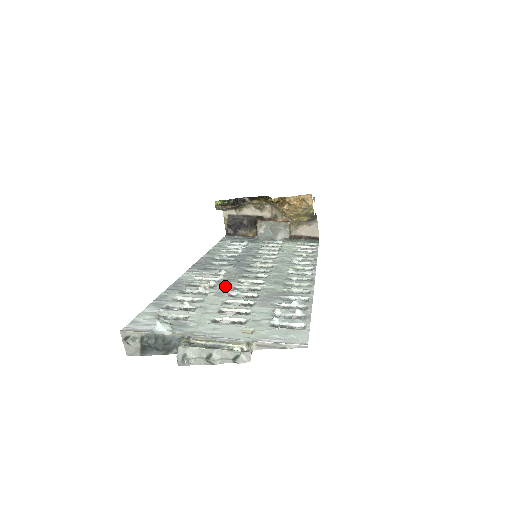
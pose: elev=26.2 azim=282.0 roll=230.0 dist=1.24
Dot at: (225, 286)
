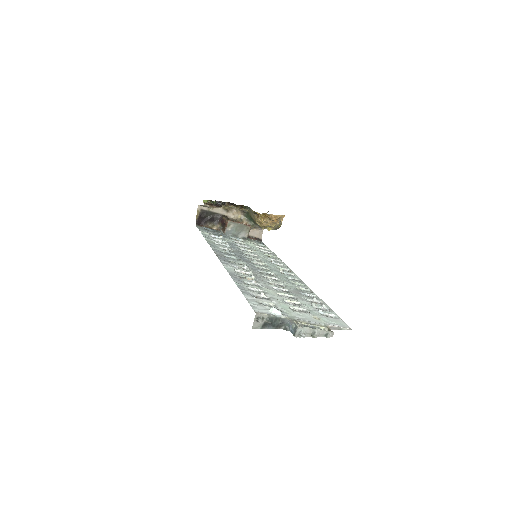
Dot at: (263, 281)
